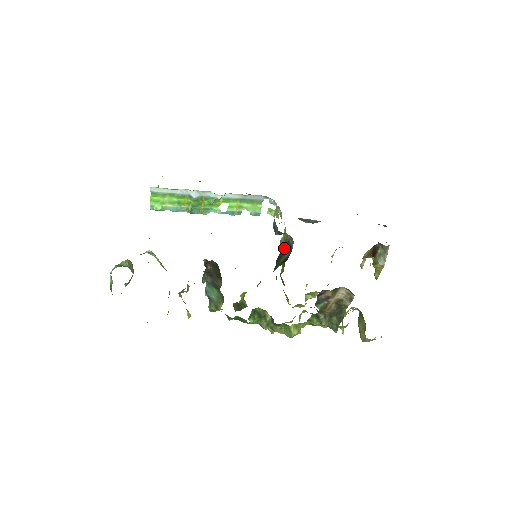
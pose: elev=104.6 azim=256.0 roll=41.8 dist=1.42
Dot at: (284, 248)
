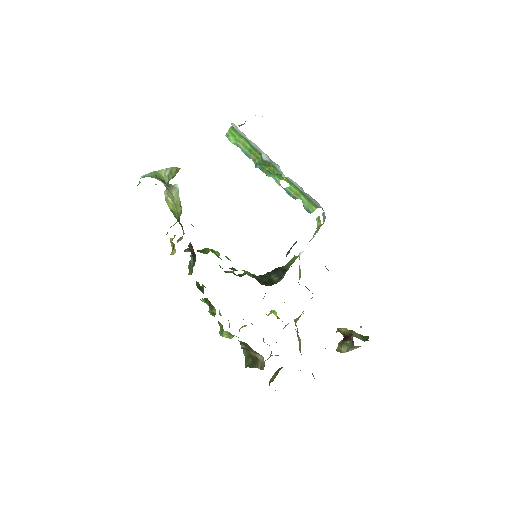
Dot at: (285, 268)
